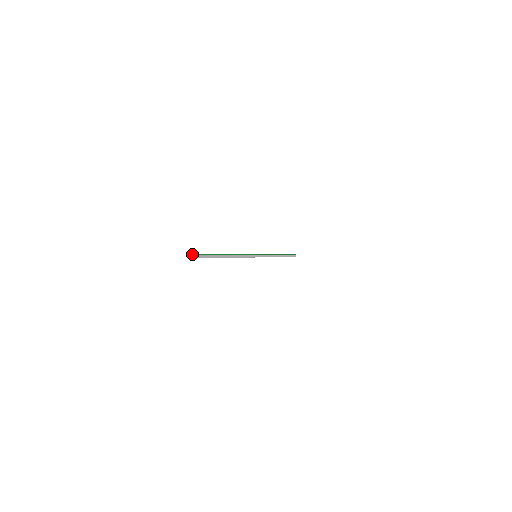
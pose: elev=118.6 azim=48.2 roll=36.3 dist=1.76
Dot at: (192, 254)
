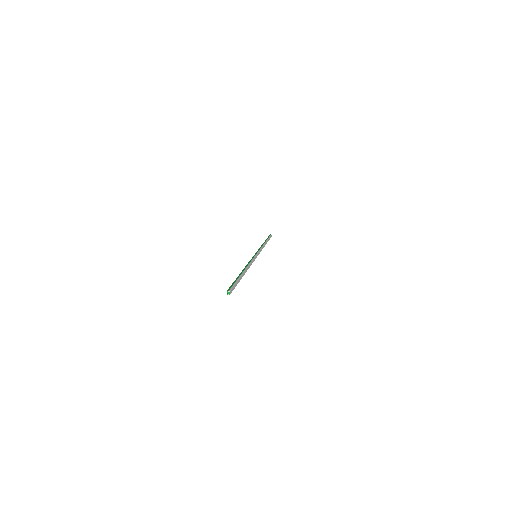
Dot at: (229, 289)
